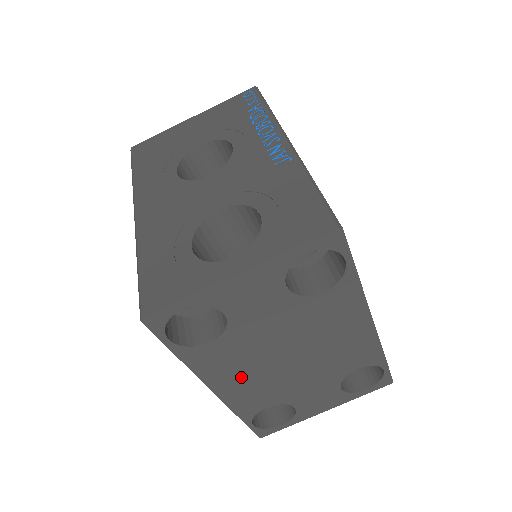
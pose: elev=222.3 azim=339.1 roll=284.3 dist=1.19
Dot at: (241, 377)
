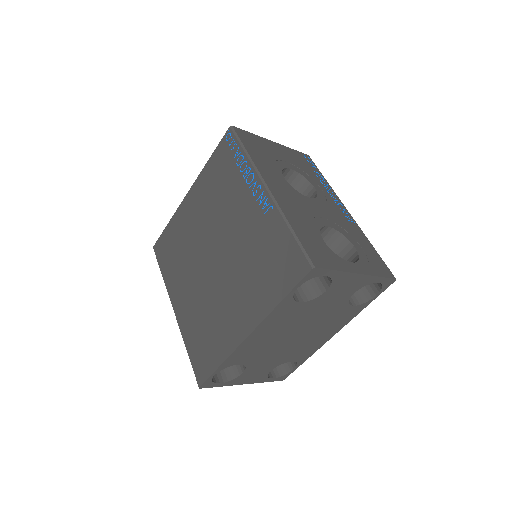
Dot at: (269, 334)
